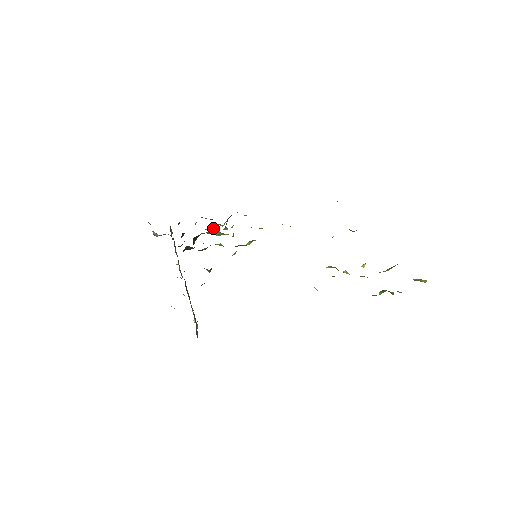
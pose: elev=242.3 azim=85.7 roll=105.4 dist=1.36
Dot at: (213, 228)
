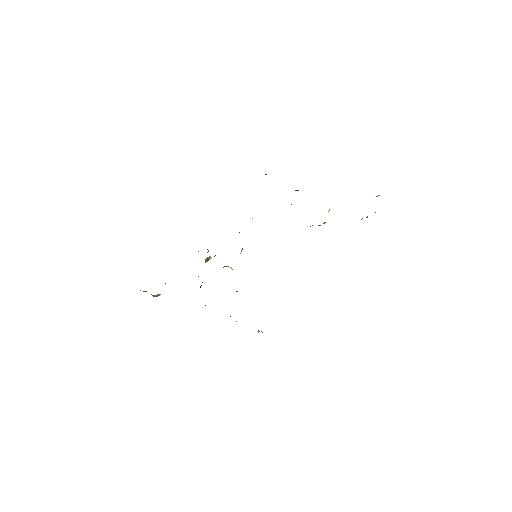
Dot at: (205, 259)
